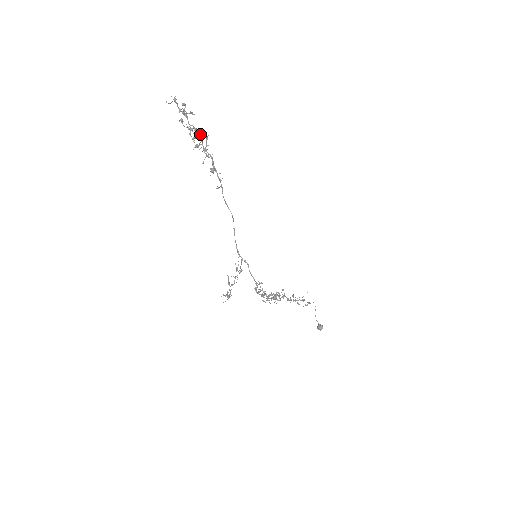
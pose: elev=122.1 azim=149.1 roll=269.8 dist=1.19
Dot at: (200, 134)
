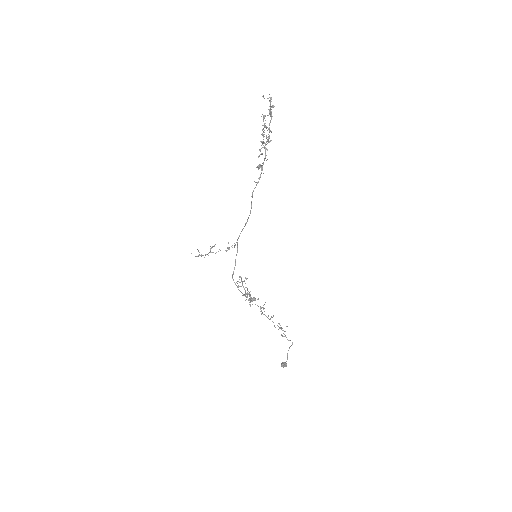
Dot at: (269, 135)
